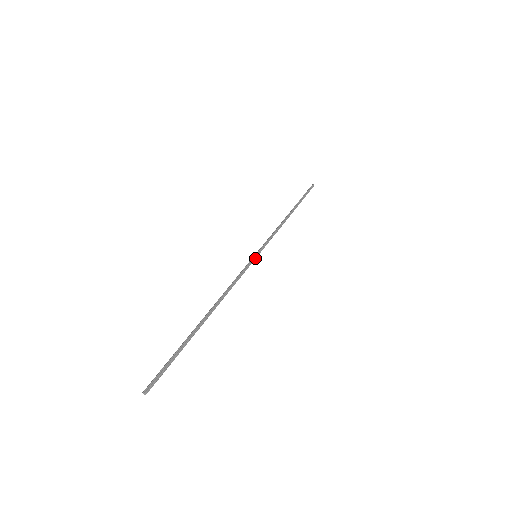
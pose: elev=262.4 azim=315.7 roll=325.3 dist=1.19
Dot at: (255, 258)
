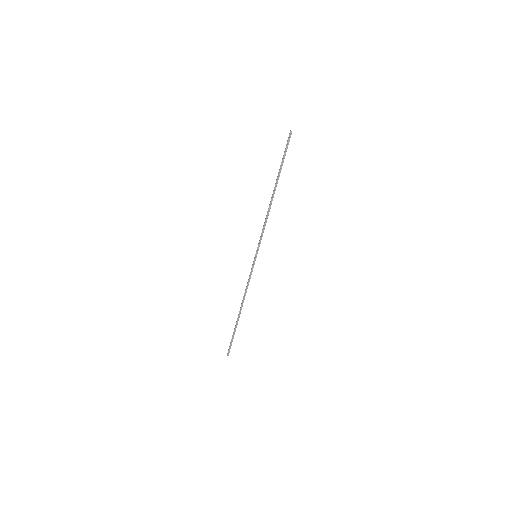
Dot at: (255, 259)
